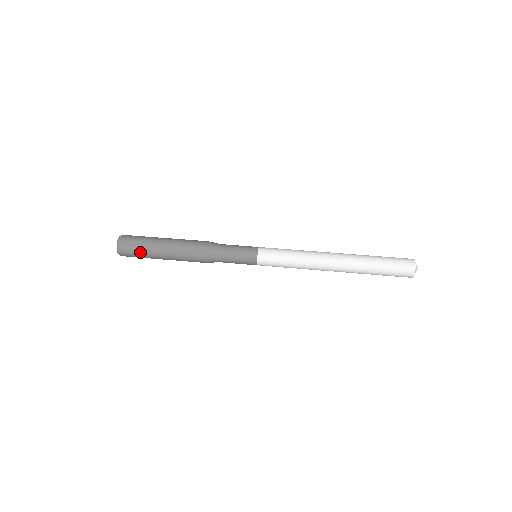
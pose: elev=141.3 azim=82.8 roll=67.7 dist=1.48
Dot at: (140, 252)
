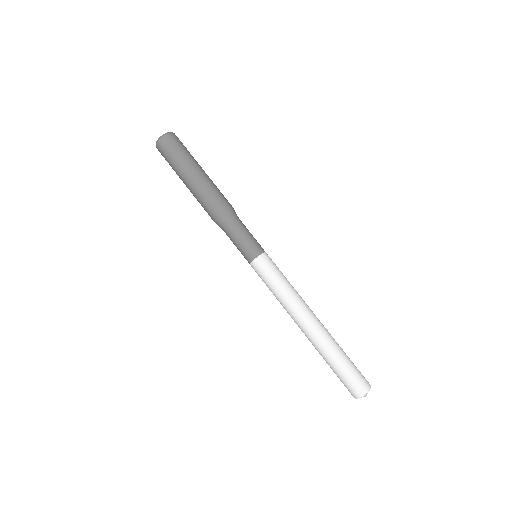
Dot at: (171, 166)
